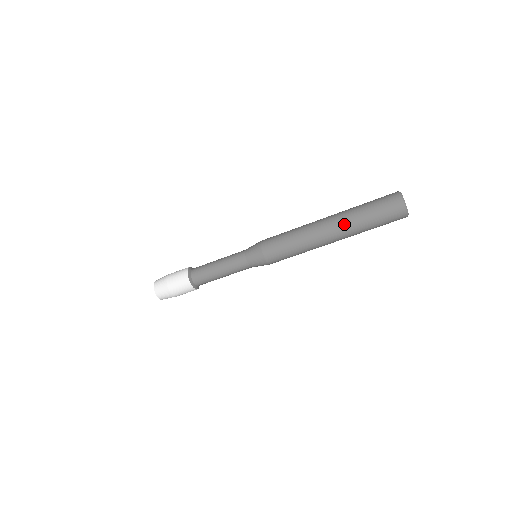
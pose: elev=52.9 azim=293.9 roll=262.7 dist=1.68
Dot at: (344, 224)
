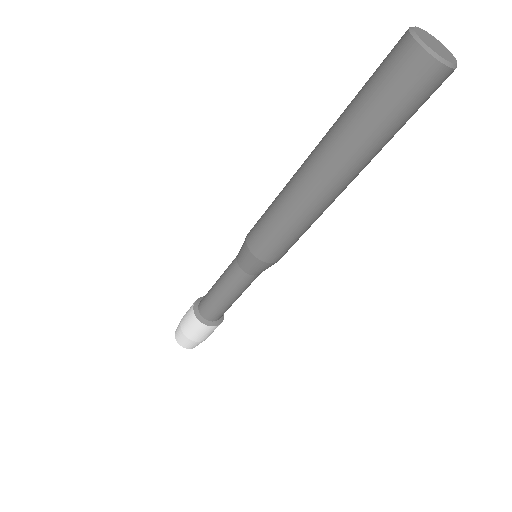
Dot at: (331, 148)
